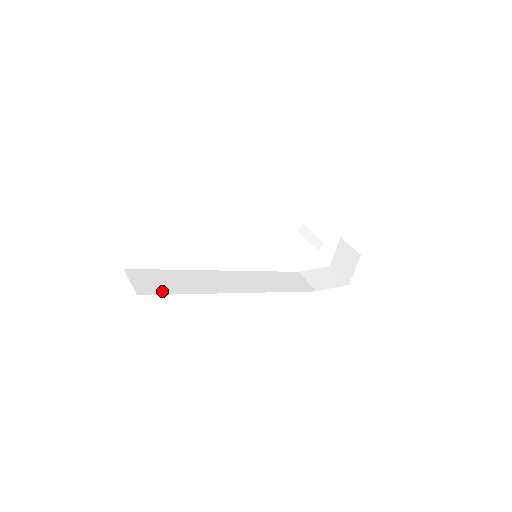
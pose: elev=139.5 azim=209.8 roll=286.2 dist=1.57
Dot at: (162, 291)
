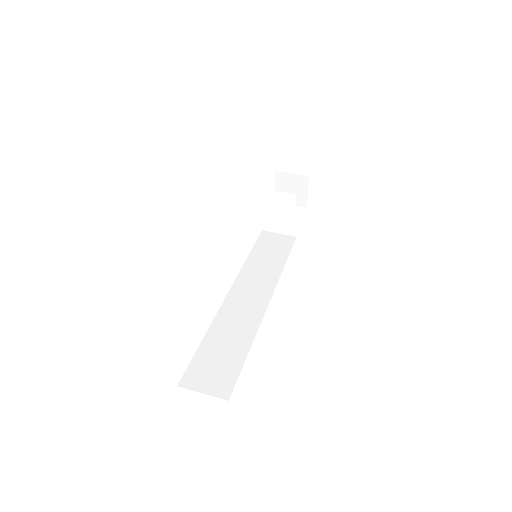
Dot at: (234, 371)
